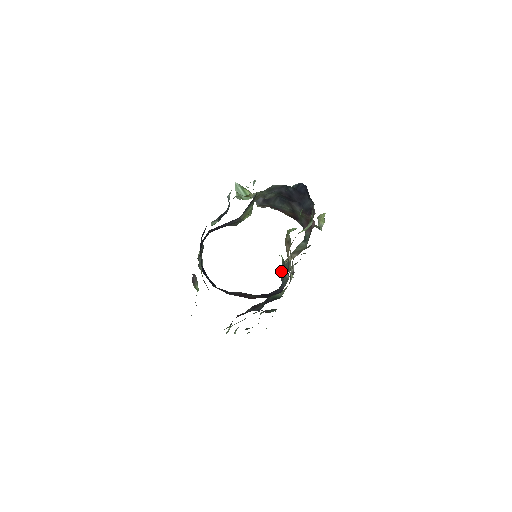
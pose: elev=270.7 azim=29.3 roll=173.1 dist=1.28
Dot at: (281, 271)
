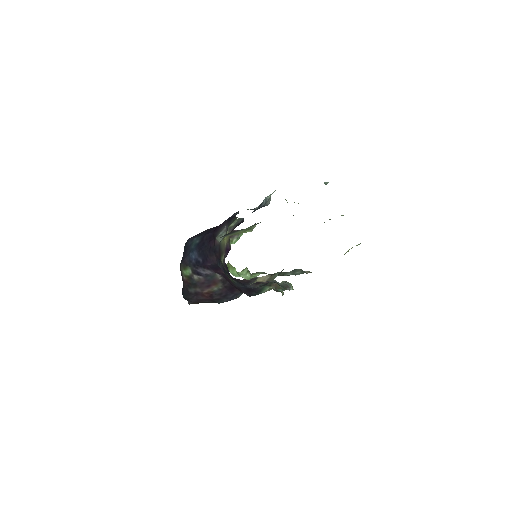
Dot at: occluded
